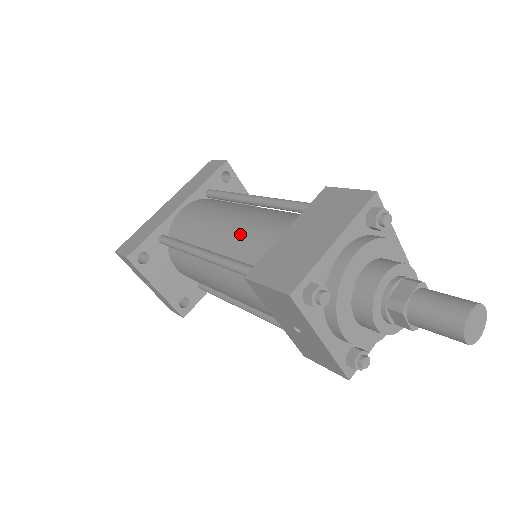
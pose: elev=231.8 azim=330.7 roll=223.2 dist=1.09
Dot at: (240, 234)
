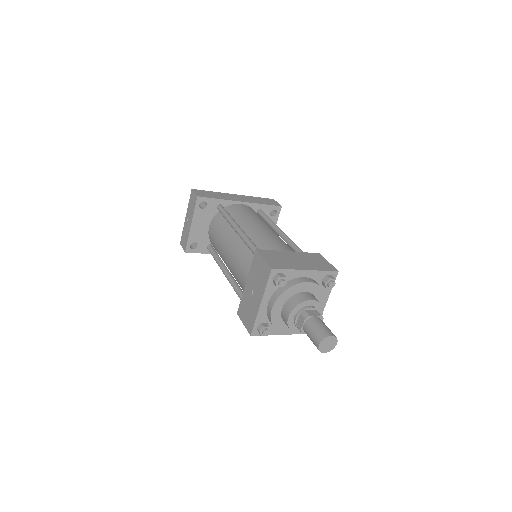
Dot at: (265, 236)
